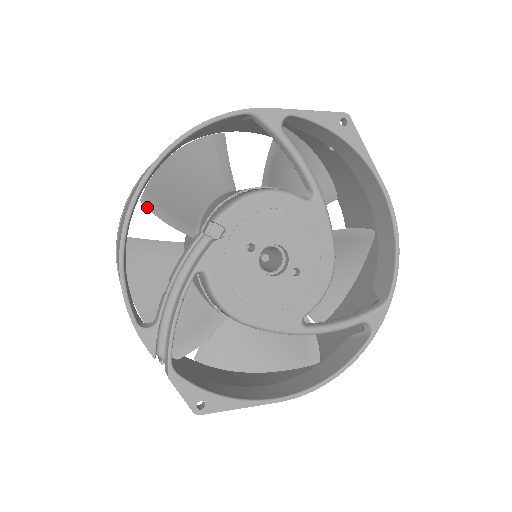
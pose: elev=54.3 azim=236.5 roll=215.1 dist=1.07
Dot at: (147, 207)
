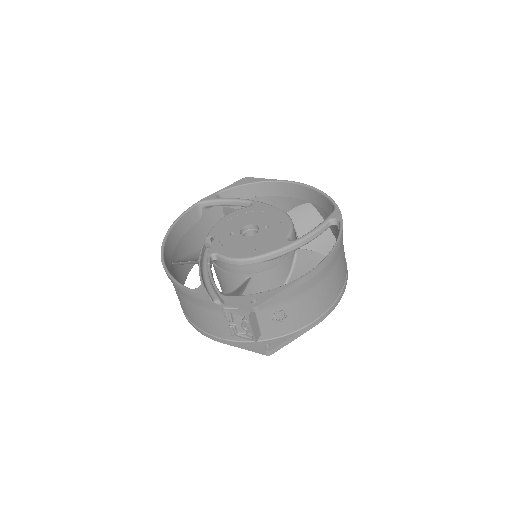
Dot at: (176, 263)
